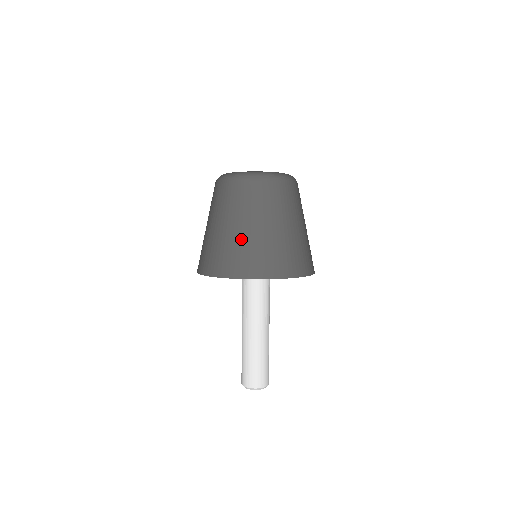
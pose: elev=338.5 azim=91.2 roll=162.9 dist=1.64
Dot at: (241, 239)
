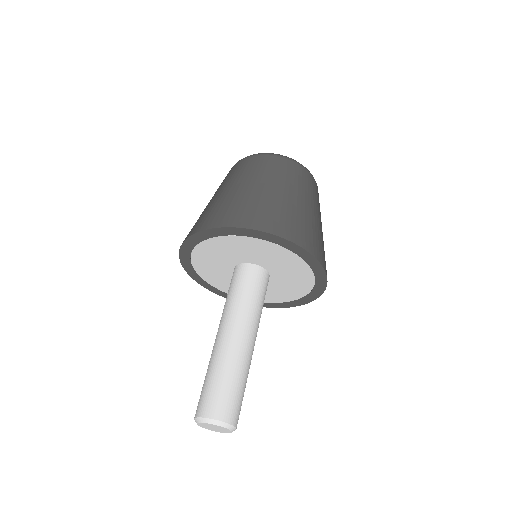
Dot at: occluded
